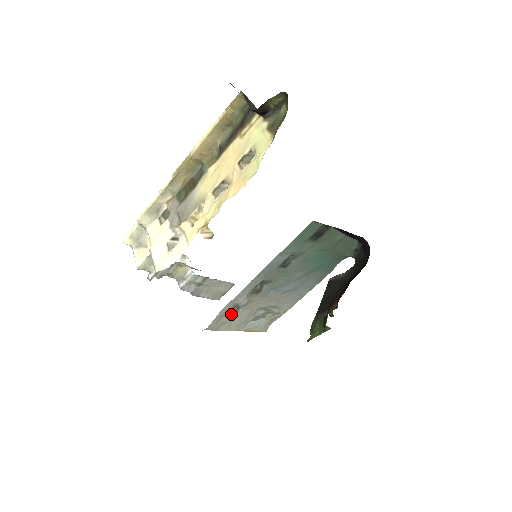
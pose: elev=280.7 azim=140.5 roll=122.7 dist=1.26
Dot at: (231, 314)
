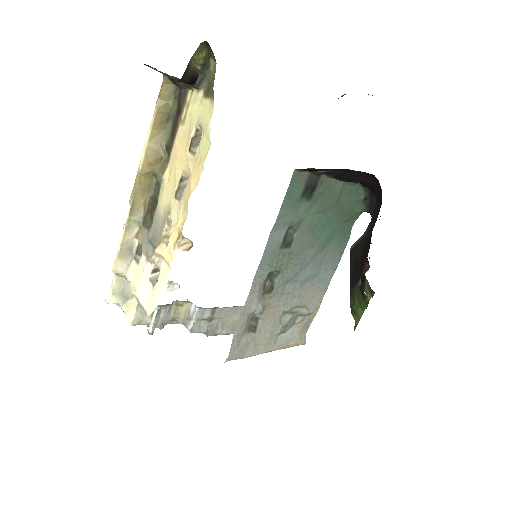
Dot at: (251, 331)
